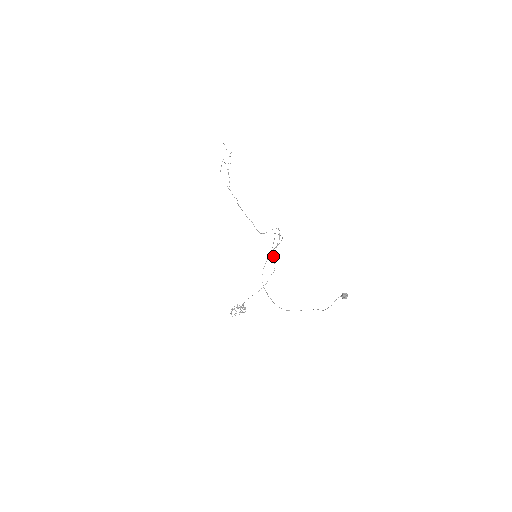
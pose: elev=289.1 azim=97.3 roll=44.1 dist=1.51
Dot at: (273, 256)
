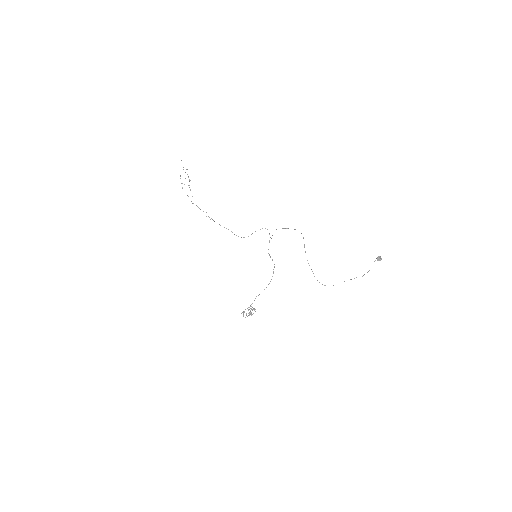
Dot at: (268, 253)
